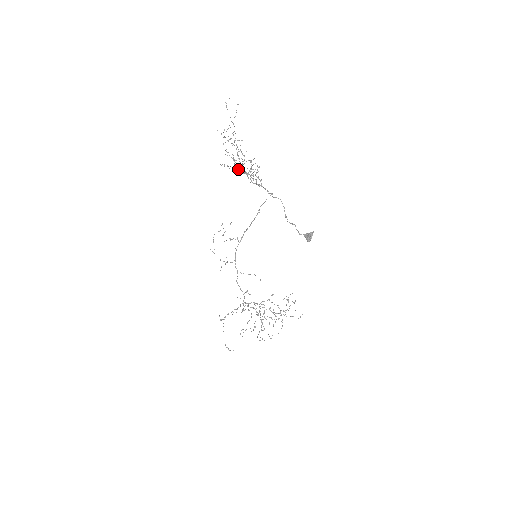
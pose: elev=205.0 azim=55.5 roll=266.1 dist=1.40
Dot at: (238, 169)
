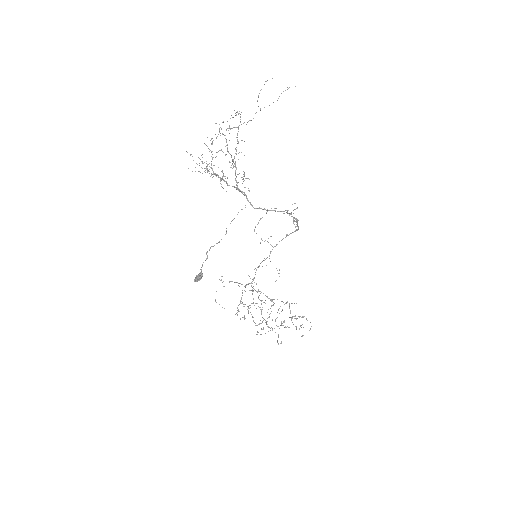
Dot at: occluded
